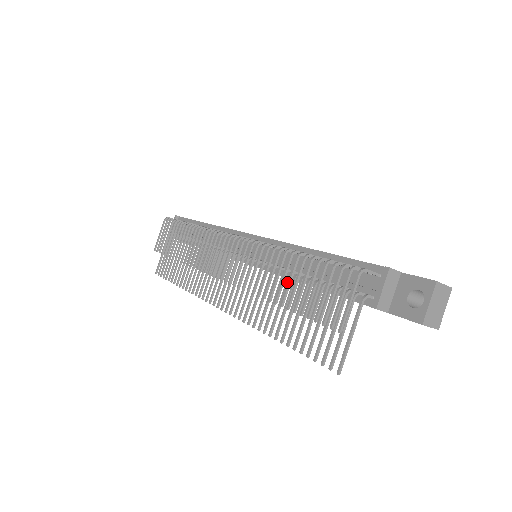
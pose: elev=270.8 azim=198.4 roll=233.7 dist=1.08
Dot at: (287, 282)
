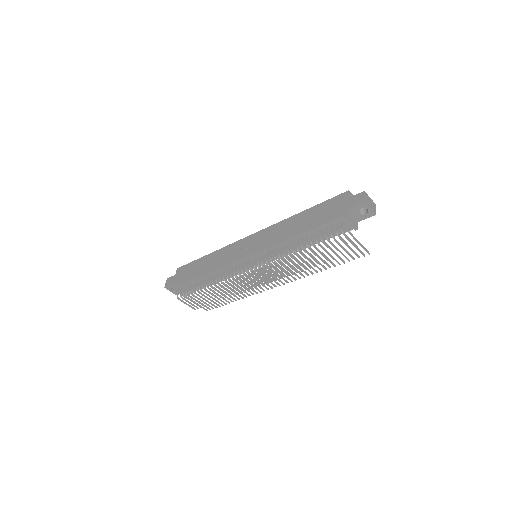
Dot at: occluded
